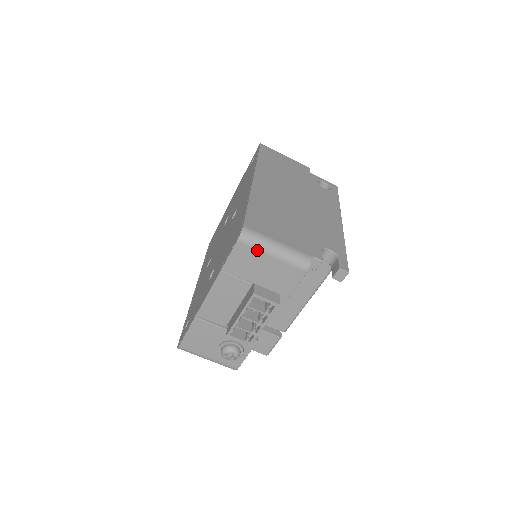
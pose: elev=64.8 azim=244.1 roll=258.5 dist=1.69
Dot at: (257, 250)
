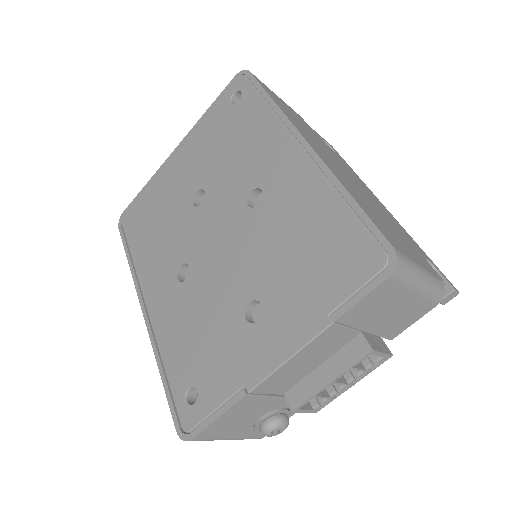
Dot at: (404, 286)
